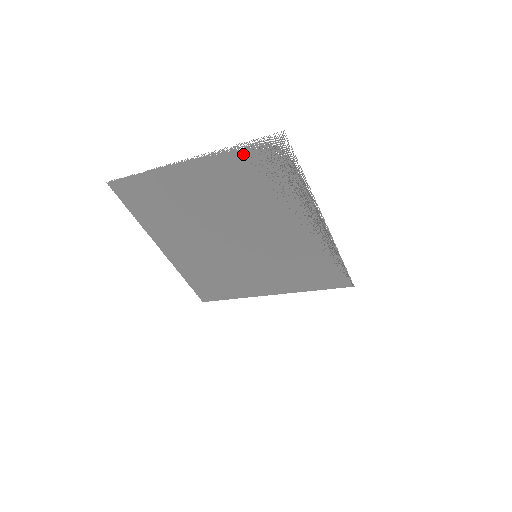
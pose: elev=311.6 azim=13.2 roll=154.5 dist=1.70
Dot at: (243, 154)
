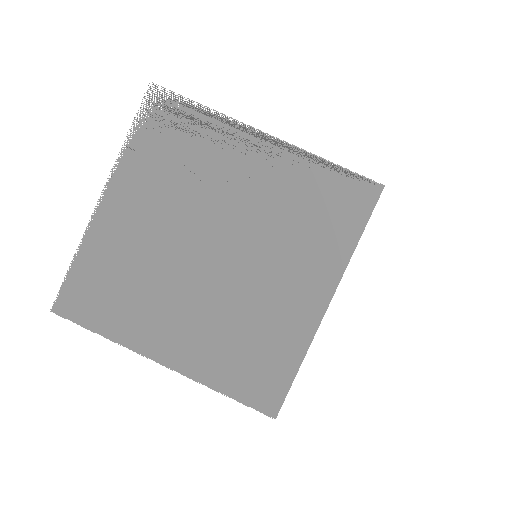
Dot at: (139, 139)
